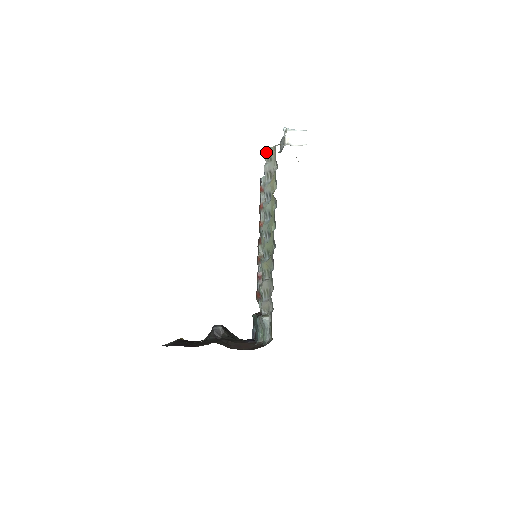
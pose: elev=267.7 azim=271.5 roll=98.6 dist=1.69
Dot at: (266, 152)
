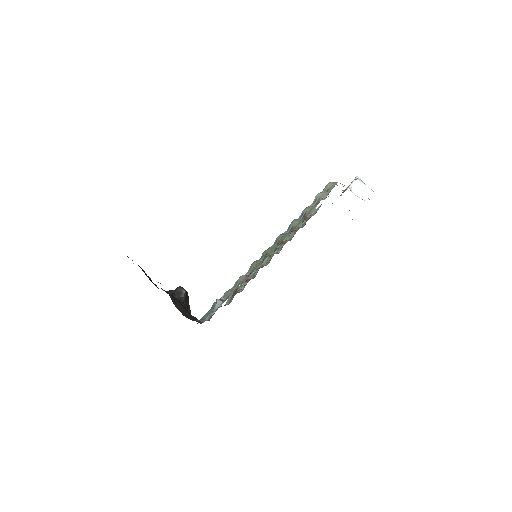
Dot at: (329, 184)
